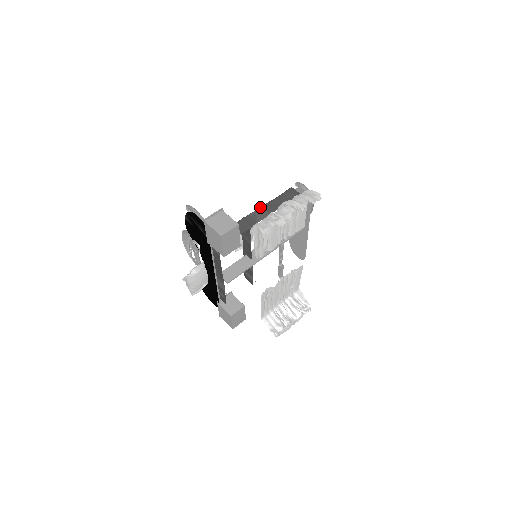
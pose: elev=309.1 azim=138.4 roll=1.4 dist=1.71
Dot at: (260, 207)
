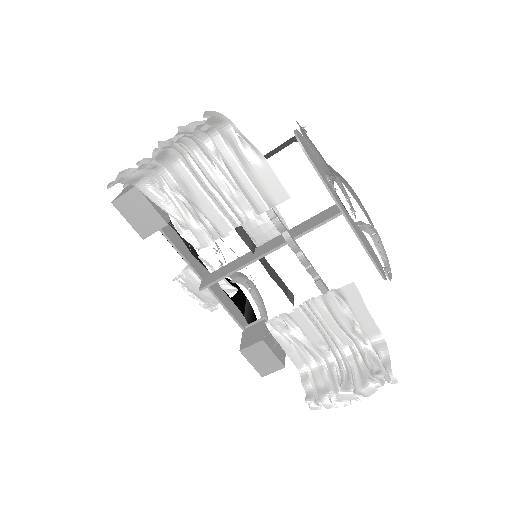
Dot at: occluded
